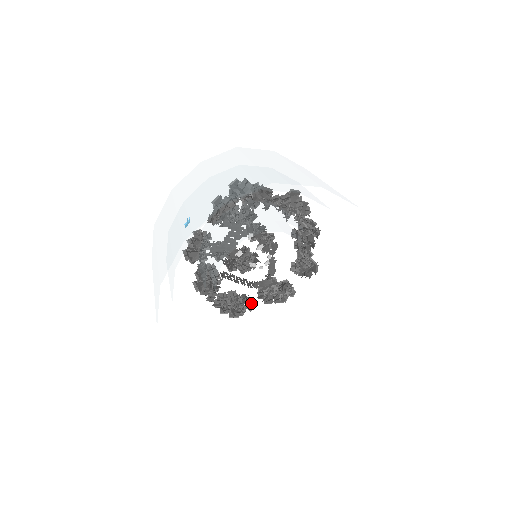
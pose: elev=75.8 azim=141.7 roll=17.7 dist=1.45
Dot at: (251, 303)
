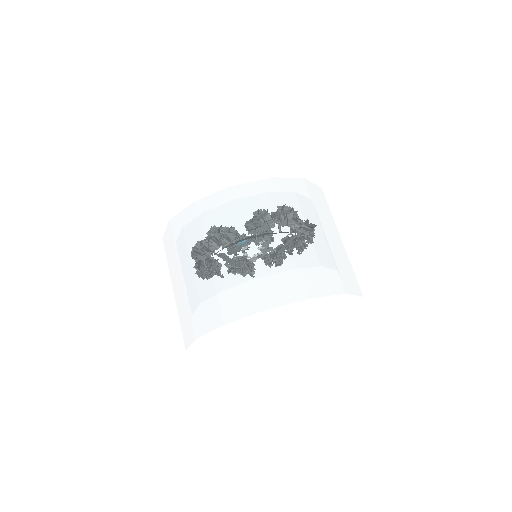
Dot at: occluded
